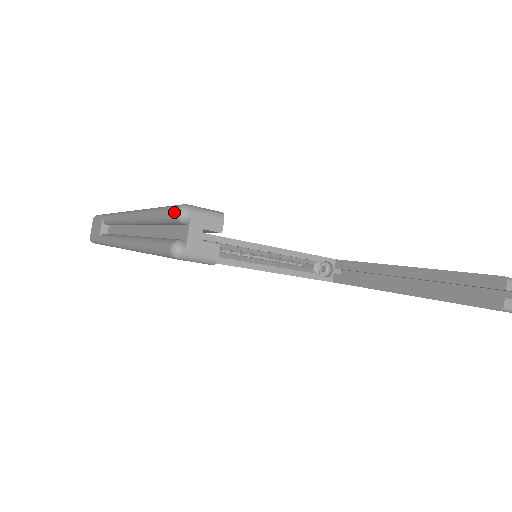
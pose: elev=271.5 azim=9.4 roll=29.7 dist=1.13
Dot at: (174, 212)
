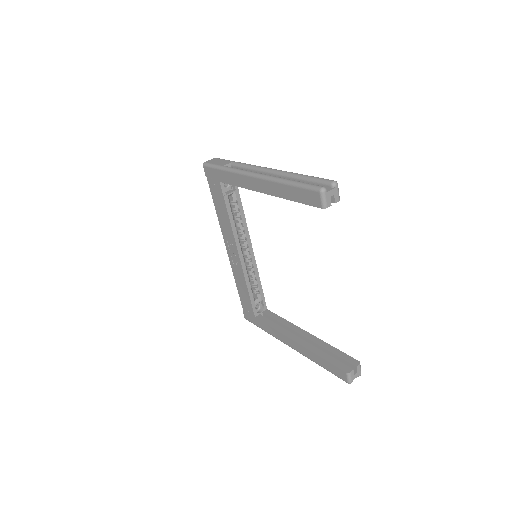
Dot at: (331, 180)
